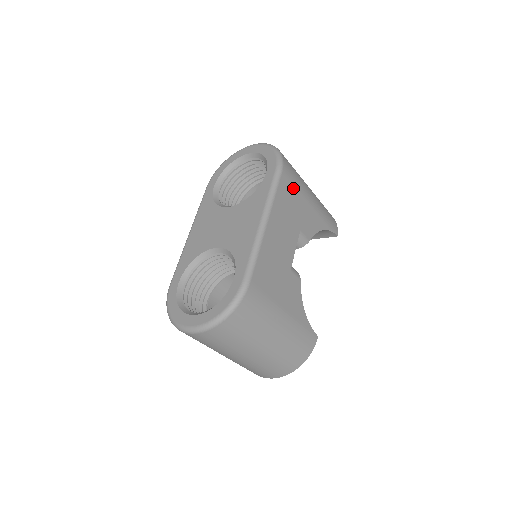
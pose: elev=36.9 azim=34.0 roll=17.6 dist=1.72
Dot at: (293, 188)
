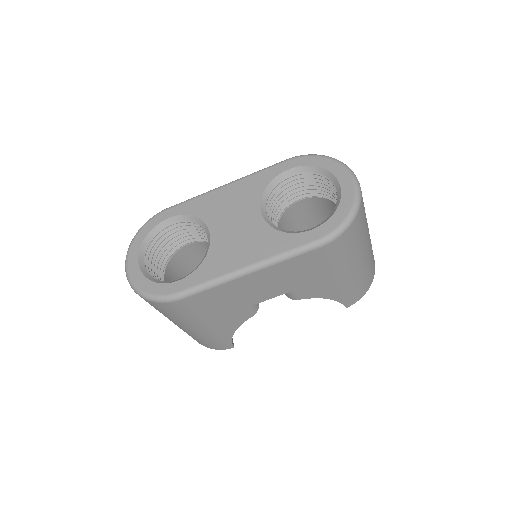
Dot at: (322, 262)
